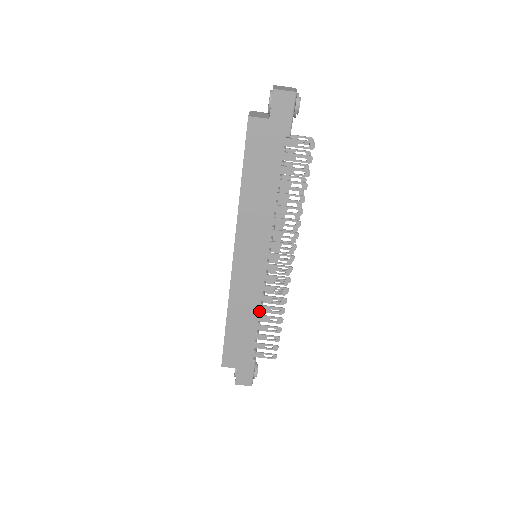
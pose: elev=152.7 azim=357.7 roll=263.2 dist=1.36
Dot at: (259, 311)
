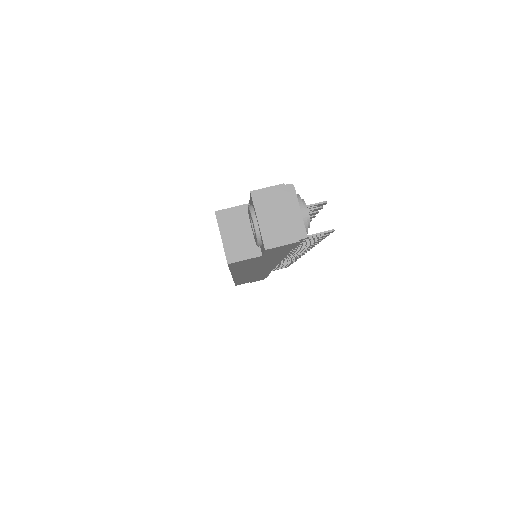
Dot at: occluded
